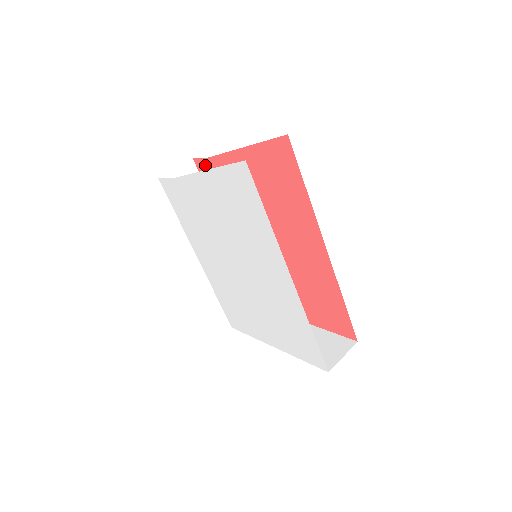
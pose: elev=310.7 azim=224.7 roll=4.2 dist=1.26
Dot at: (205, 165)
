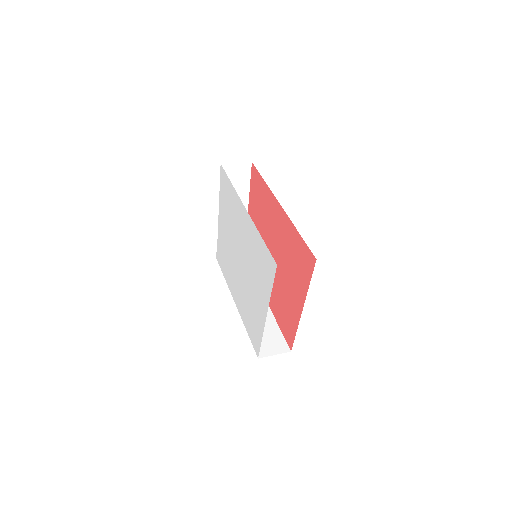
Dot at: occluded
